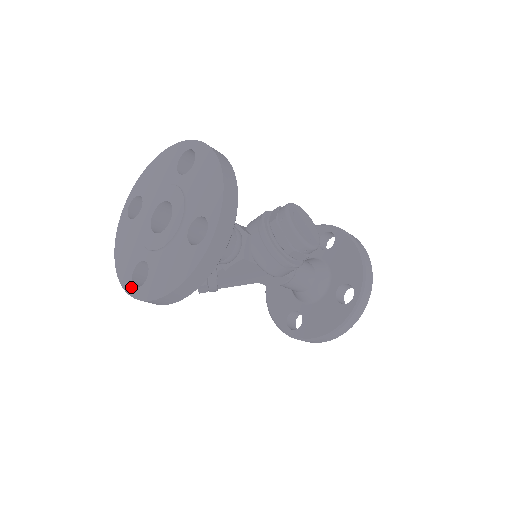
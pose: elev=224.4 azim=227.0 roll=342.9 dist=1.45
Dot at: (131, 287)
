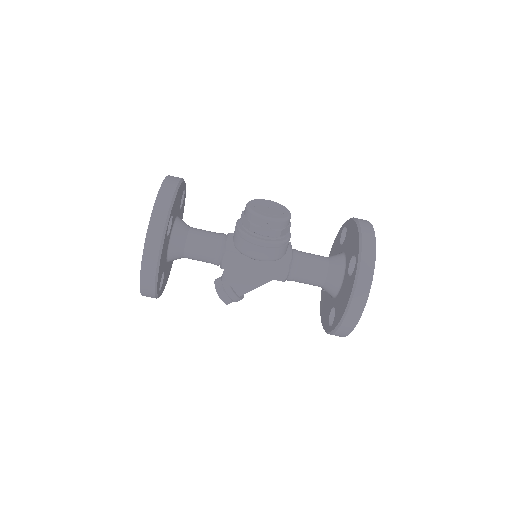
Dot at: occluded
